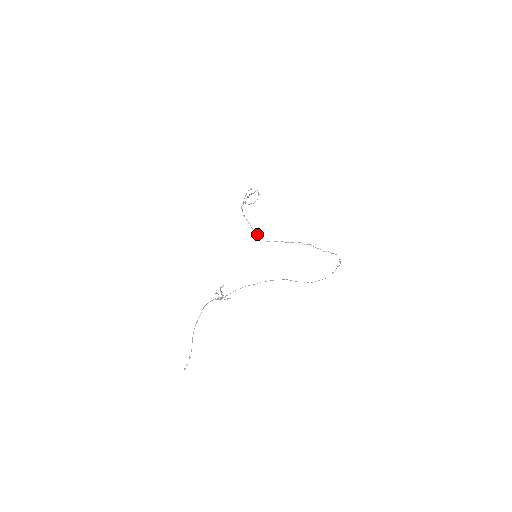
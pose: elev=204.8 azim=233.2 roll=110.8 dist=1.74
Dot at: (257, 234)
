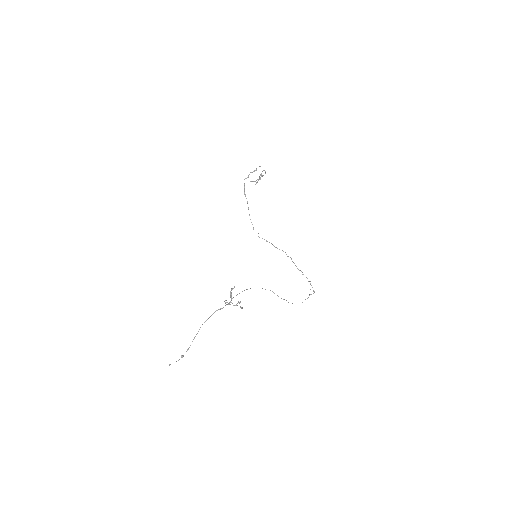
Dot at: occluded
